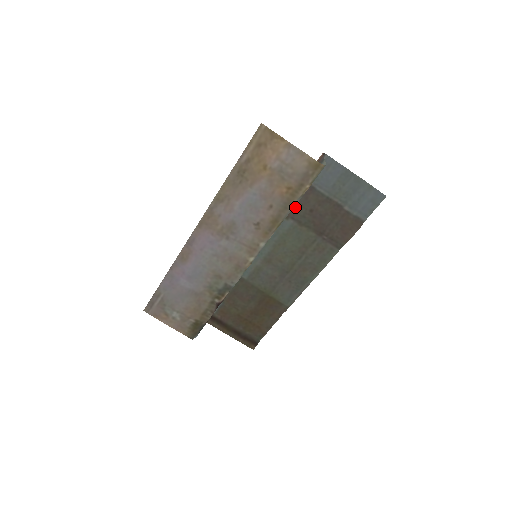
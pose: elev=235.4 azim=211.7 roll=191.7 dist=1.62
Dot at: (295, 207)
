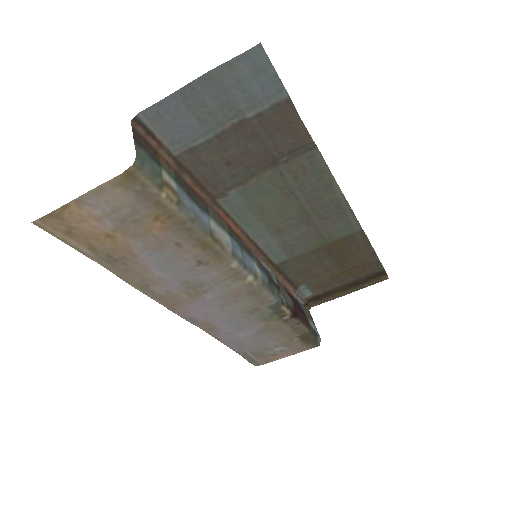
Dot at: (212, 181)
